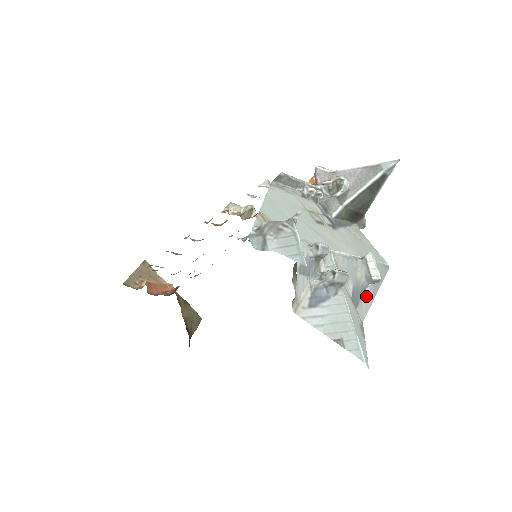
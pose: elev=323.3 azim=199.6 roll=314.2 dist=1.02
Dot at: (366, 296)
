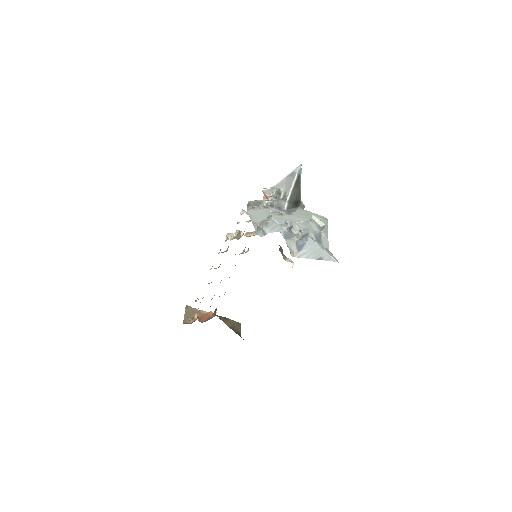
Dot at: (323, 237)
